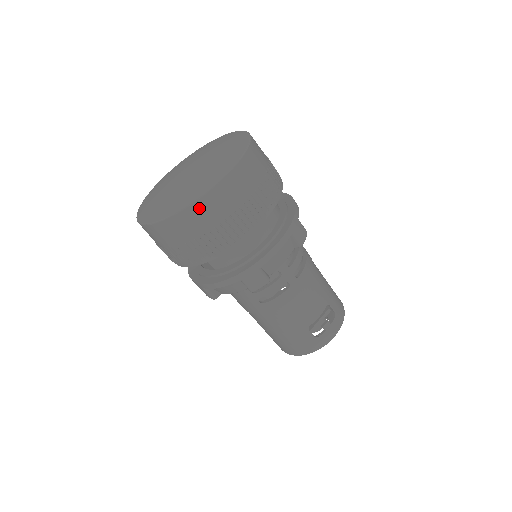
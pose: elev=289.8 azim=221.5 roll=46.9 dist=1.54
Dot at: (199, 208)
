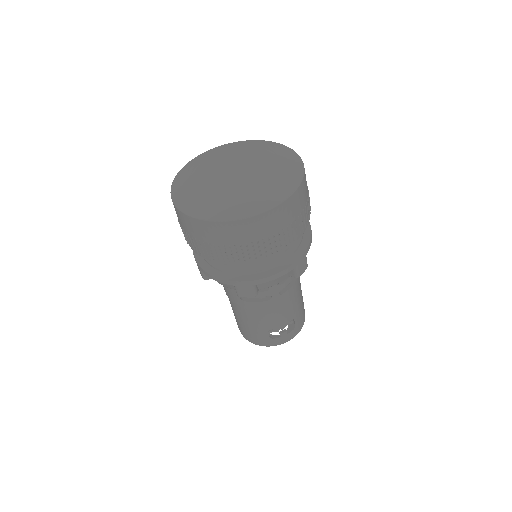
Dot at: (230, 227)
